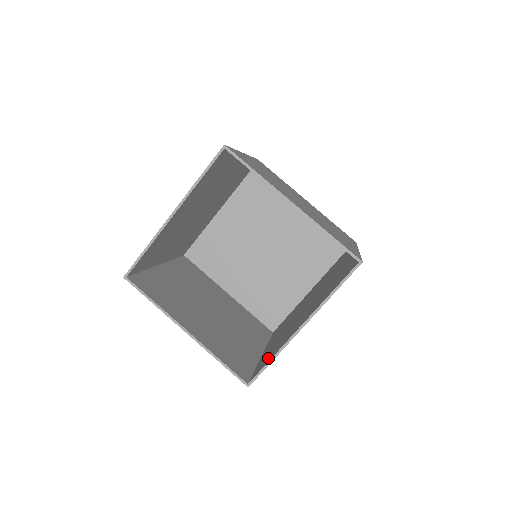
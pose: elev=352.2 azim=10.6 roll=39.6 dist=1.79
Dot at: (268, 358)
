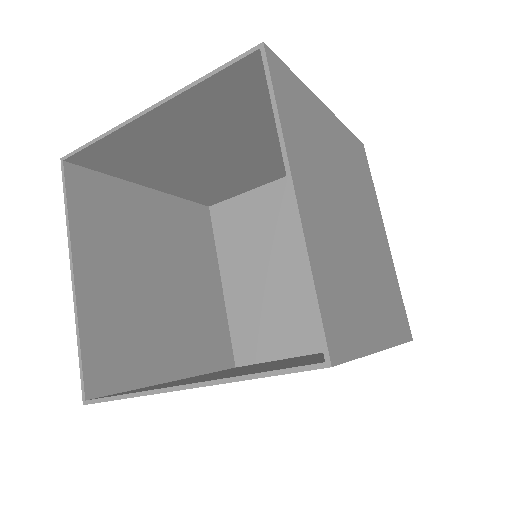
Dot at: occluded
